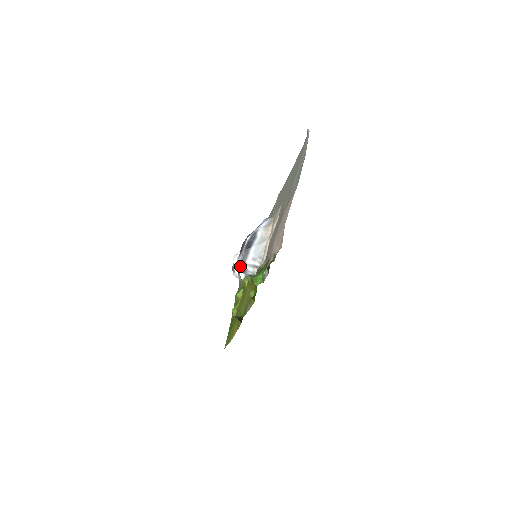
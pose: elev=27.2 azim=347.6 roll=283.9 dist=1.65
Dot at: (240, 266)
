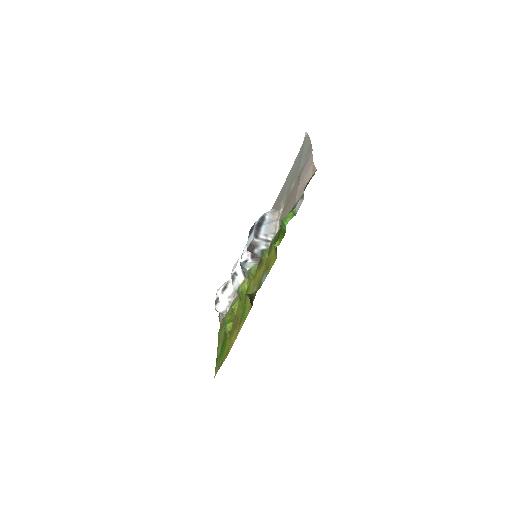
Dot at: (253, 240)
